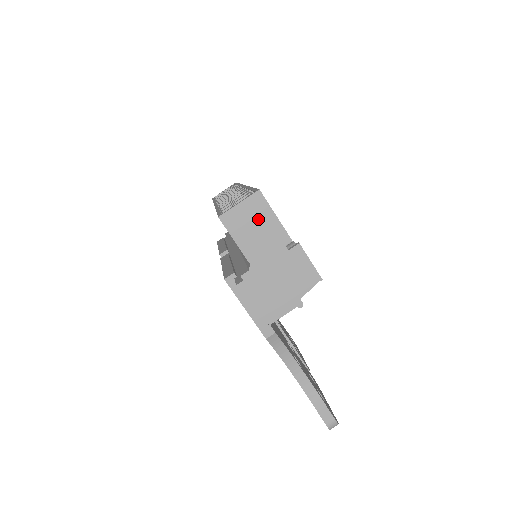
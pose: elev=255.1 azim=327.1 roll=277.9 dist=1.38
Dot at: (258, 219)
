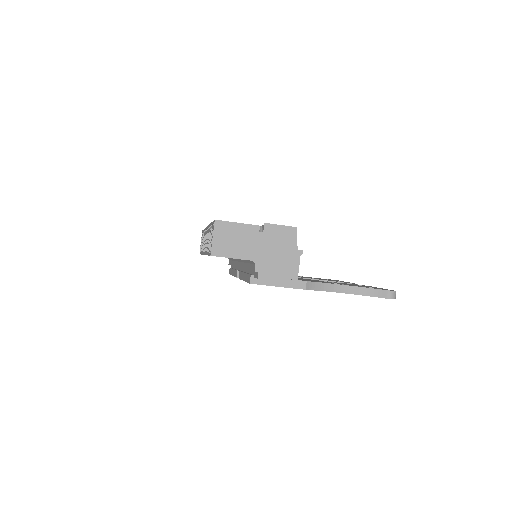
Dot at: (231, 235)
